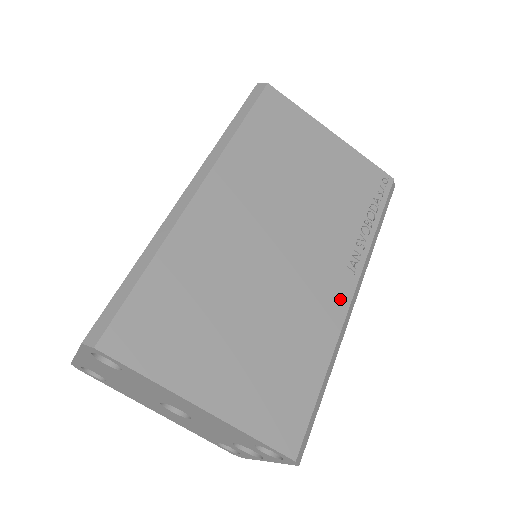
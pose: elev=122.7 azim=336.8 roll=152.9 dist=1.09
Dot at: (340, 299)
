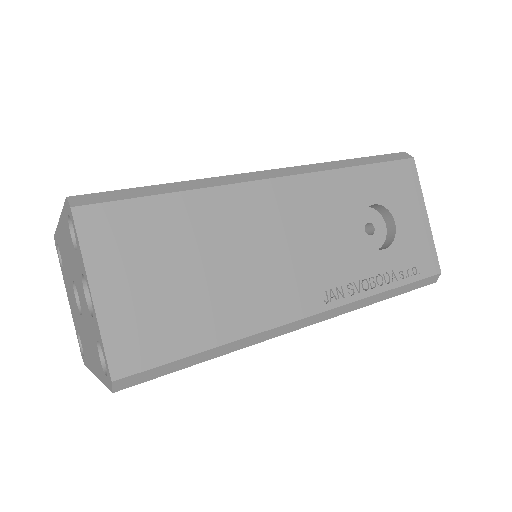
Dot at: occluded
